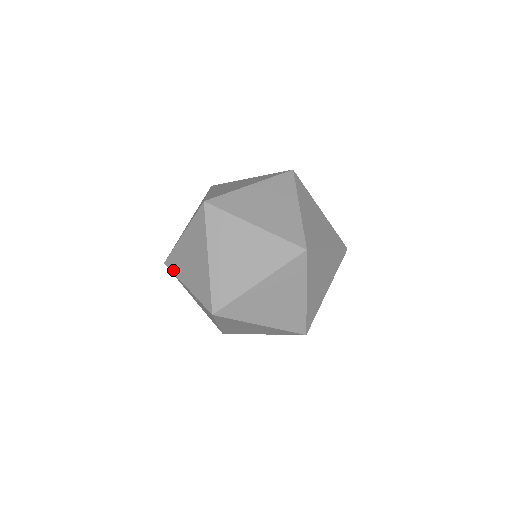
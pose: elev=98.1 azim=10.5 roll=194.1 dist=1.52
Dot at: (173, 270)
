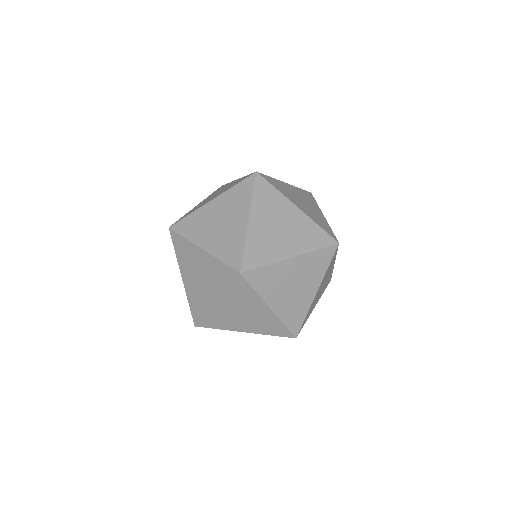
Dot at: (201, 314)
